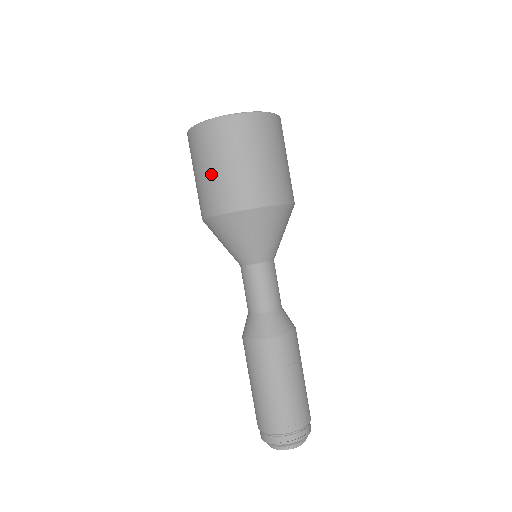
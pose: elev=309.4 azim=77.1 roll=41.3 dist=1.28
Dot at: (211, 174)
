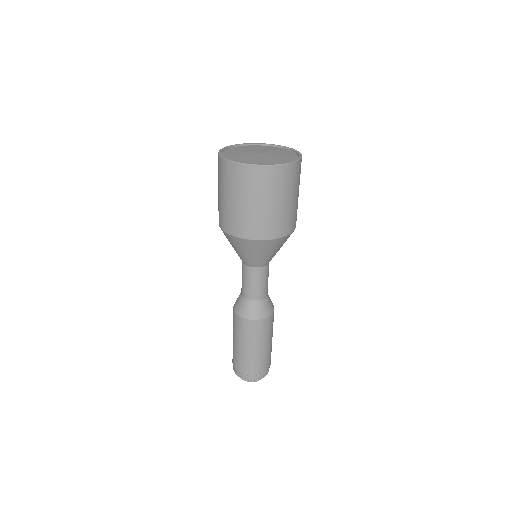
Dot at: (218, 194)
